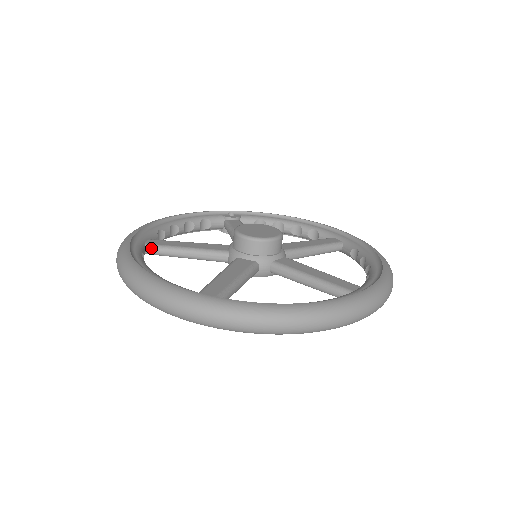
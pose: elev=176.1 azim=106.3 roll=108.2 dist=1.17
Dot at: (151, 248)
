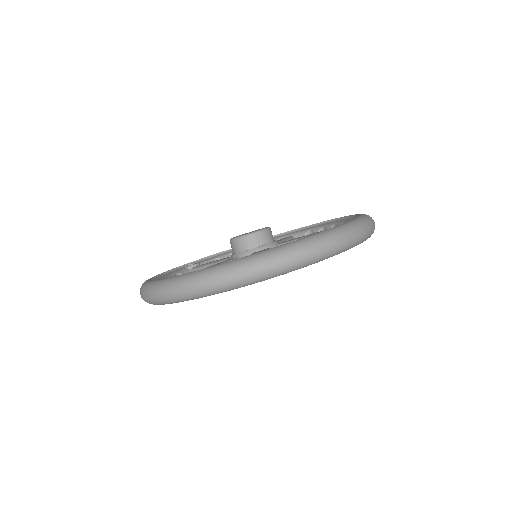
Dot at: occluded
